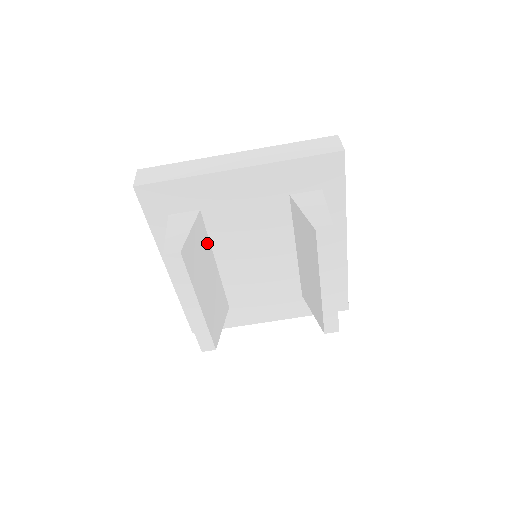
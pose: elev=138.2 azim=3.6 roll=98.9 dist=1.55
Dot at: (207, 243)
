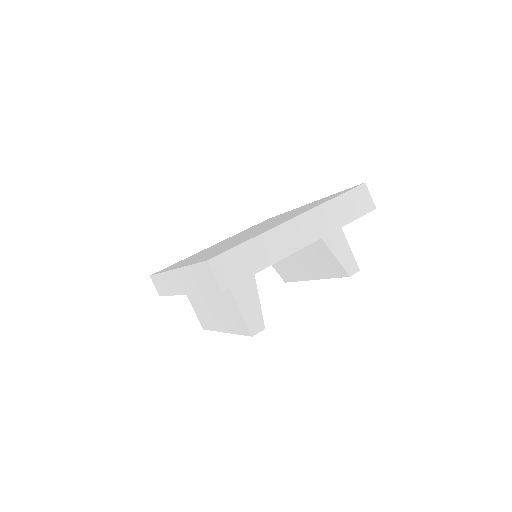
Dot at: occluded
